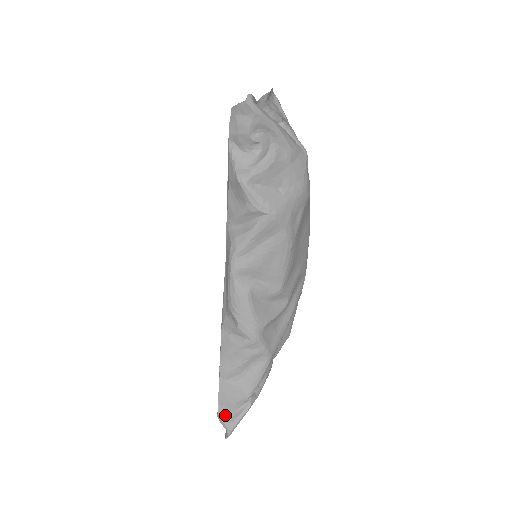
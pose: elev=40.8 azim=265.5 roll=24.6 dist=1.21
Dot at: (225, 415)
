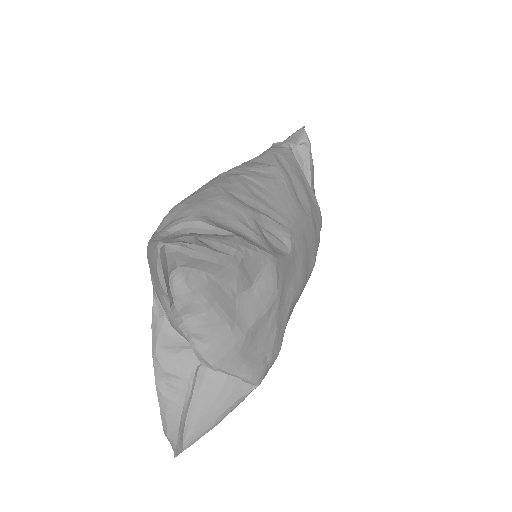
Dot at: occluded
